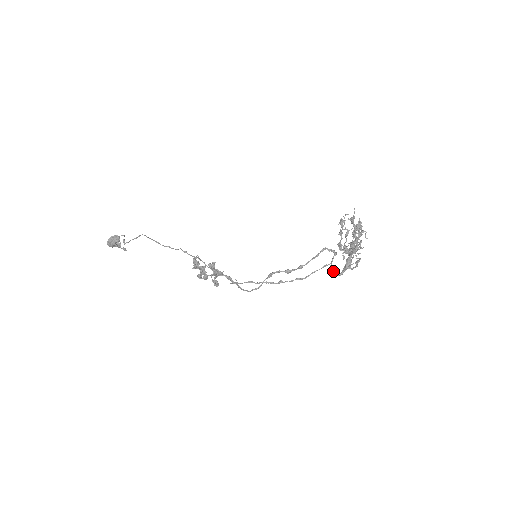
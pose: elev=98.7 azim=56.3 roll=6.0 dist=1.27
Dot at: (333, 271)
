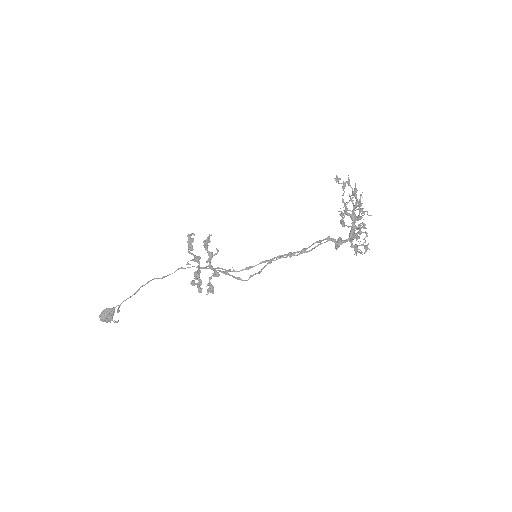
Dot at: occluded
